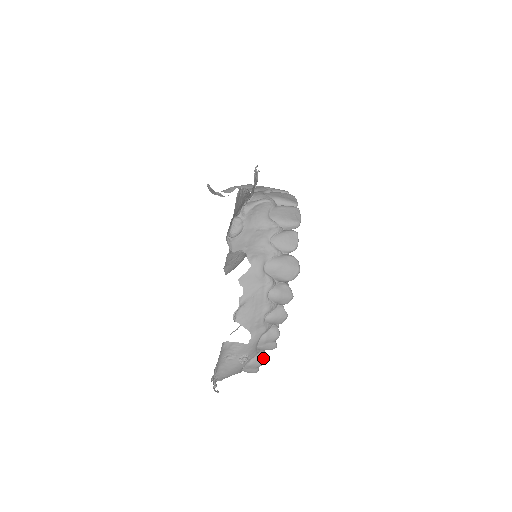
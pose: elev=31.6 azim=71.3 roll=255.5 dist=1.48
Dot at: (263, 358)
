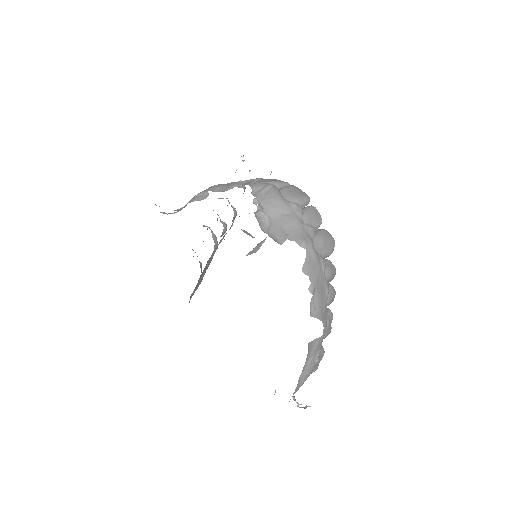
Dot at: (323, 349)
